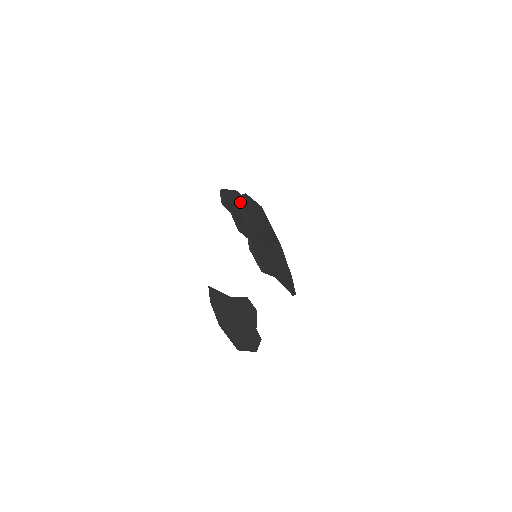
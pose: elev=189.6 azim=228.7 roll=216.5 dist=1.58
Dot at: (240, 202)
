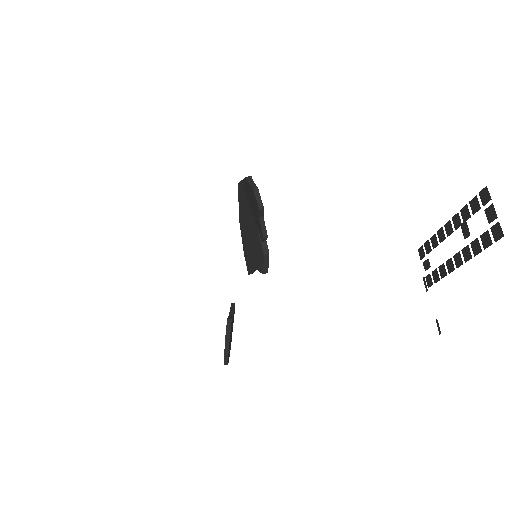
Dot at: occluded
